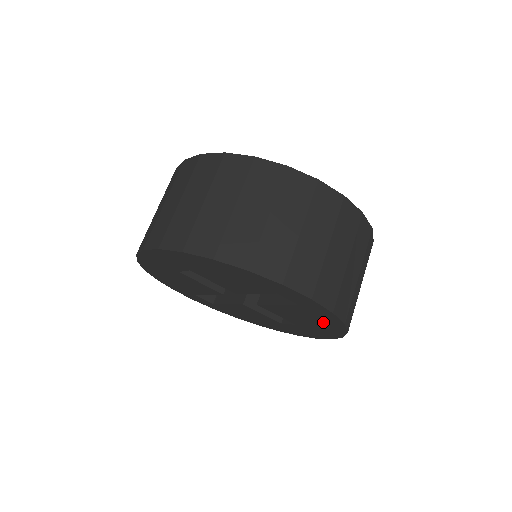
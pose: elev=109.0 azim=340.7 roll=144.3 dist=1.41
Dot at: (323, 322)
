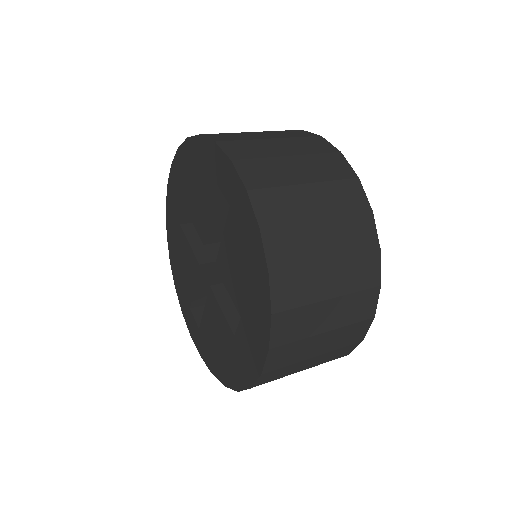
Dot at: (250, 255)
